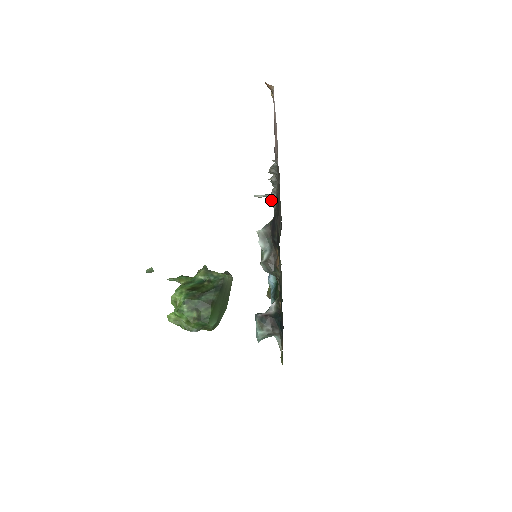
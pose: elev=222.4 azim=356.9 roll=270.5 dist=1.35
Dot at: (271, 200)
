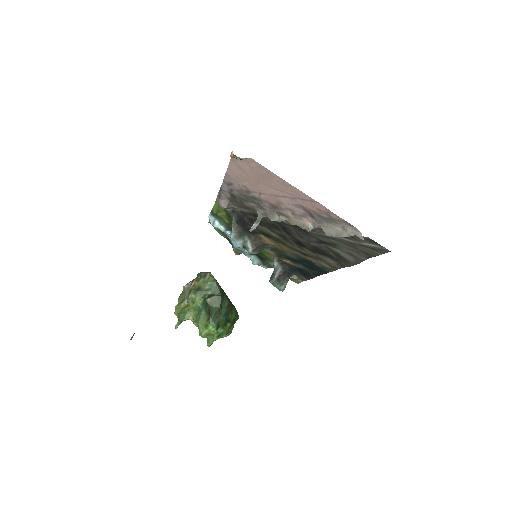
Dot at: (226, 208)
